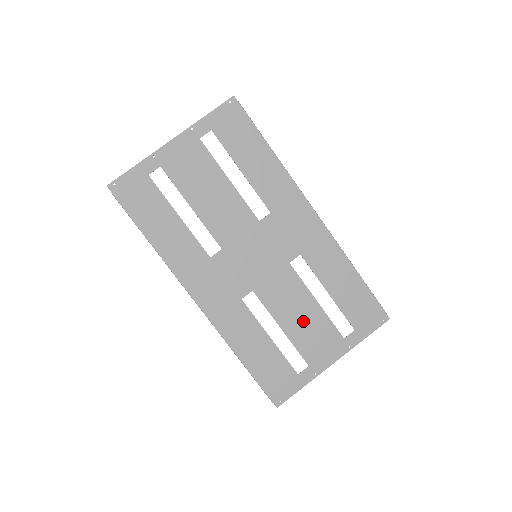
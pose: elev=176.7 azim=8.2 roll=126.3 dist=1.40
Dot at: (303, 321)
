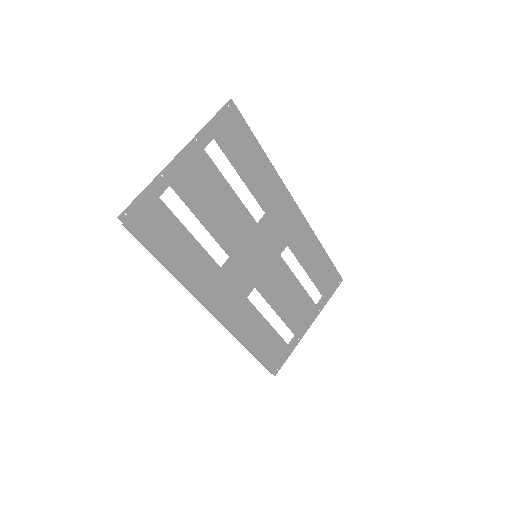
Dot at: (290, 301)
